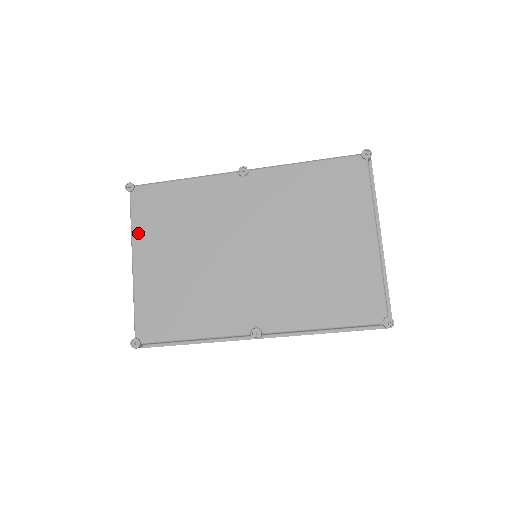
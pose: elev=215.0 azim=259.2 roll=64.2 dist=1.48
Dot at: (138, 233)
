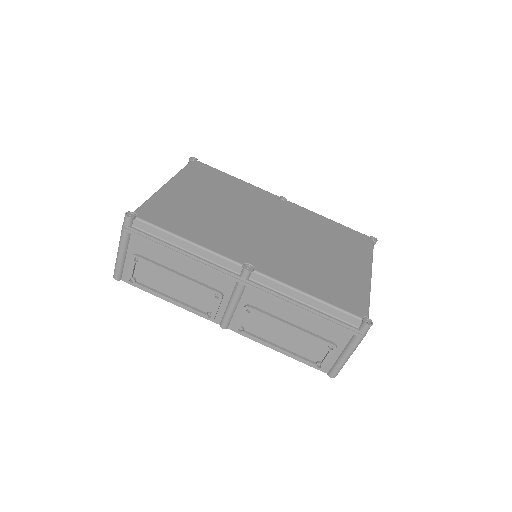
Dot at: (184, 175)
